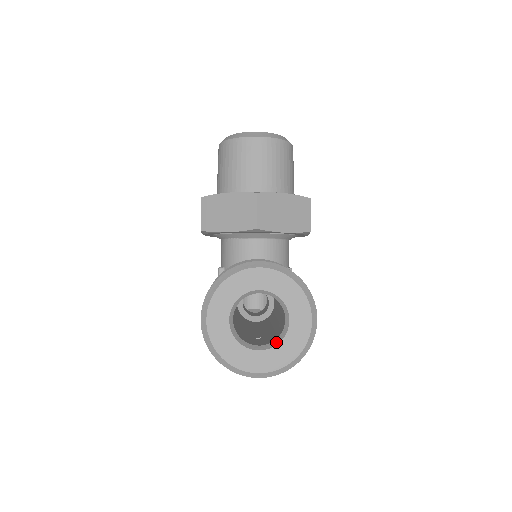
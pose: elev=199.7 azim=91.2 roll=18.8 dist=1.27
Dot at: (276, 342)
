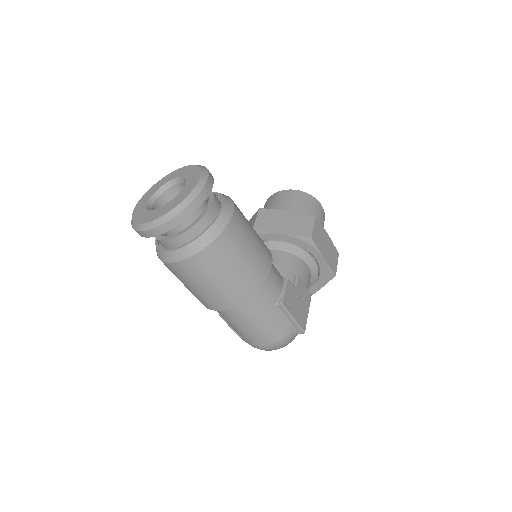
Dot at: (171, 202)
